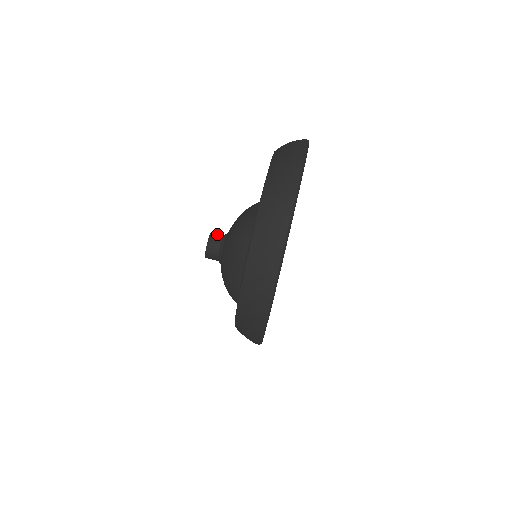
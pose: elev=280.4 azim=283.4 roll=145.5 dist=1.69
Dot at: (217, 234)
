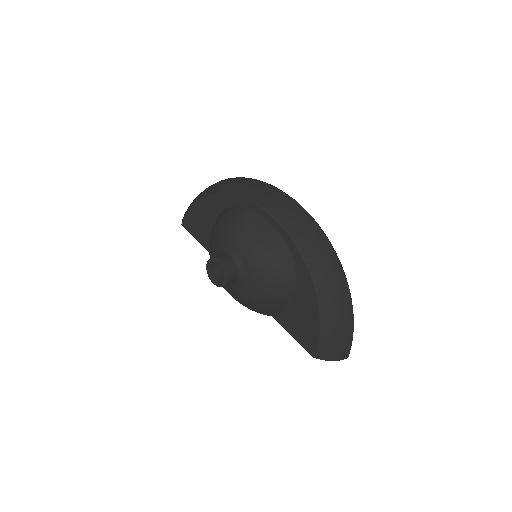
Dot at: occluded
